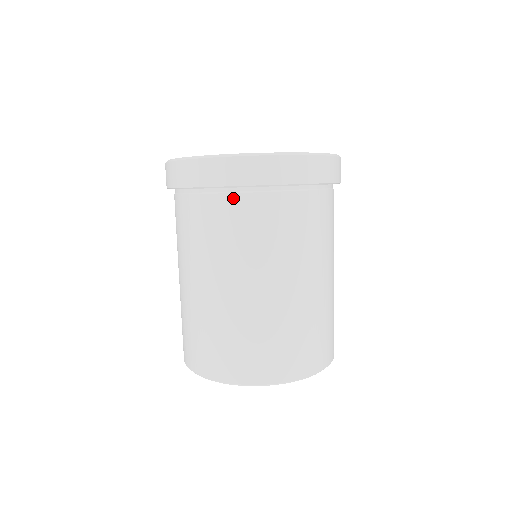
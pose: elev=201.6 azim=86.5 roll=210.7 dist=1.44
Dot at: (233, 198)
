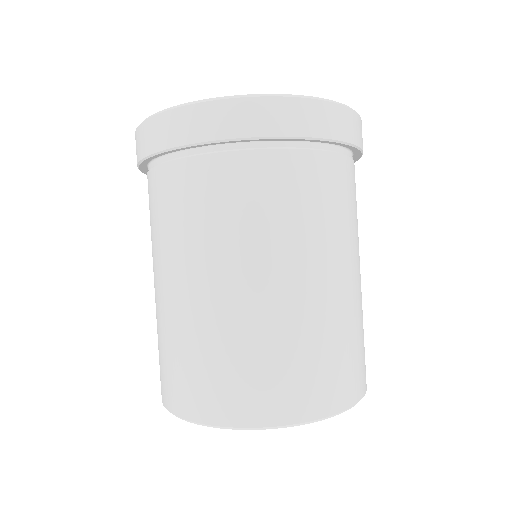
Dot at: (164, 169)
